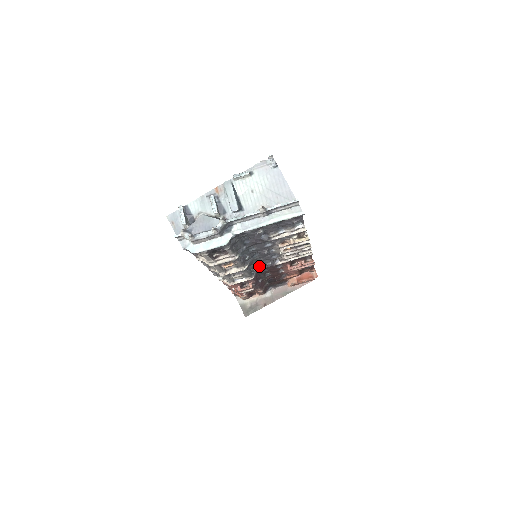
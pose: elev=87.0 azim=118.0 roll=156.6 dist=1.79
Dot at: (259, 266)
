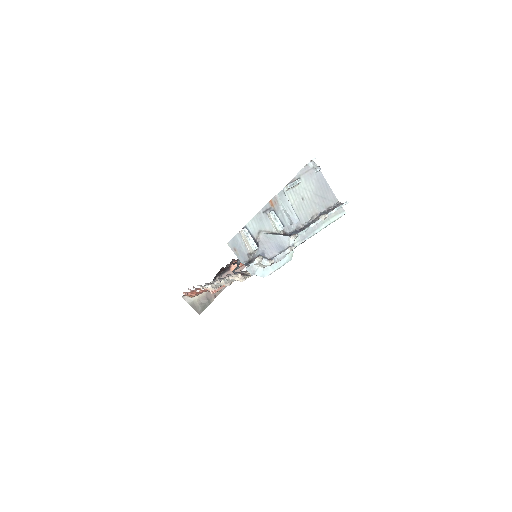
Dot at: (237, 263)
